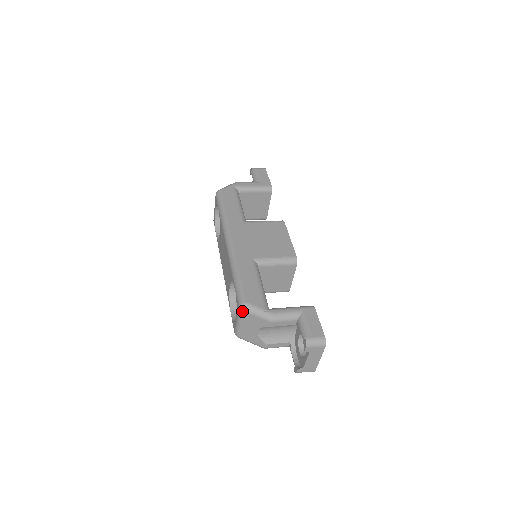
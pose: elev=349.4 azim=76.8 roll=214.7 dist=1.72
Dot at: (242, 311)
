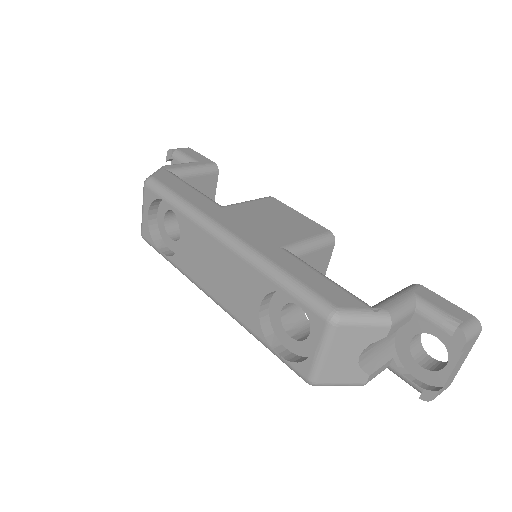
Dot at: (337, 326)
